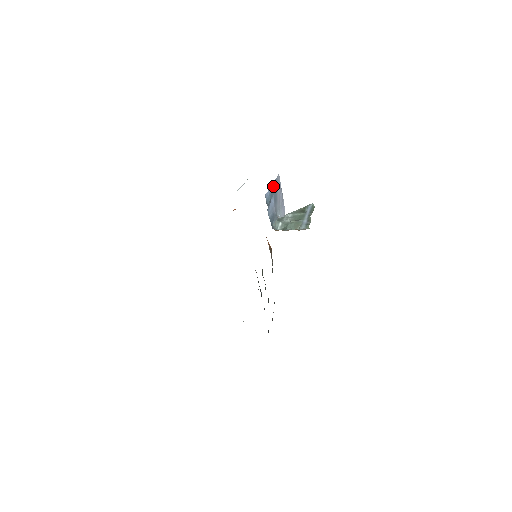
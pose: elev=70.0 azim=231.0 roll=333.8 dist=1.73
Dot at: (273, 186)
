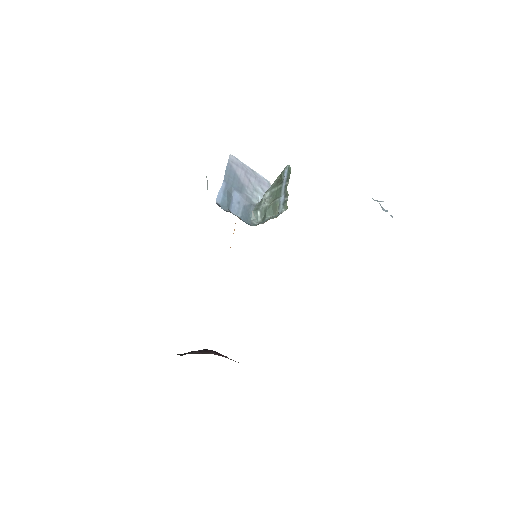
Dot at: (226, 178)
